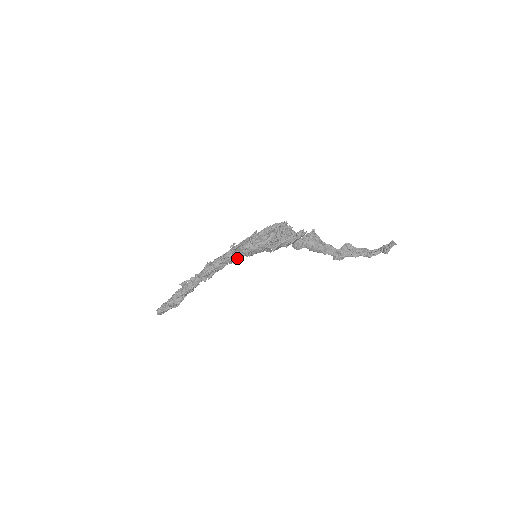
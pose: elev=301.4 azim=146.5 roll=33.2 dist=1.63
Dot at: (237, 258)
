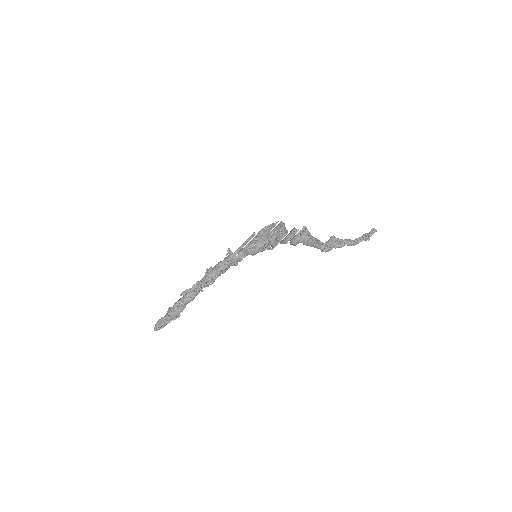
Dot at: (241, 259)
